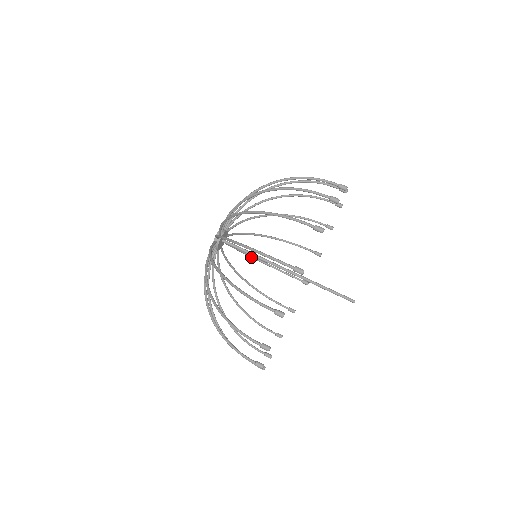
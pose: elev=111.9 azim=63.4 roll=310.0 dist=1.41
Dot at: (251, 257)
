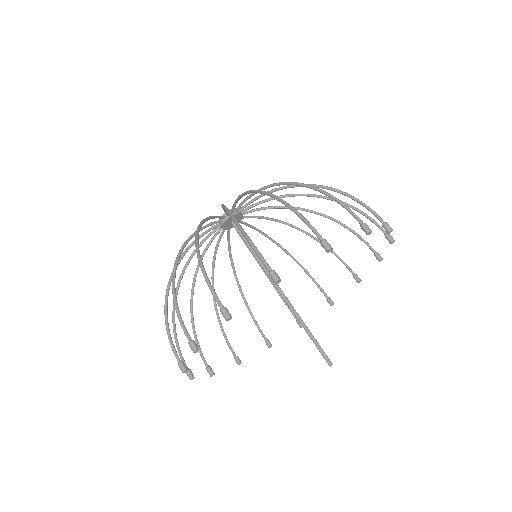
Dot at: (258, 263)
